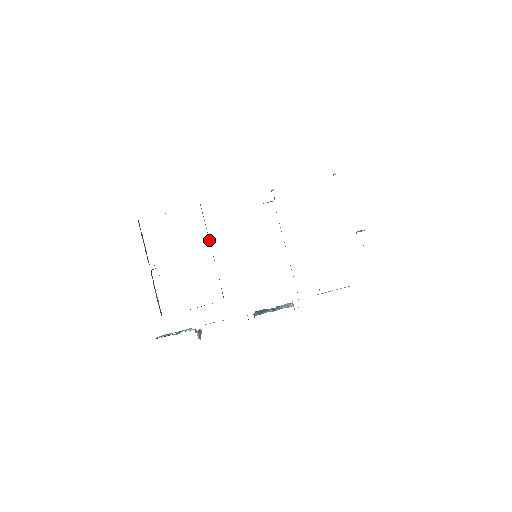
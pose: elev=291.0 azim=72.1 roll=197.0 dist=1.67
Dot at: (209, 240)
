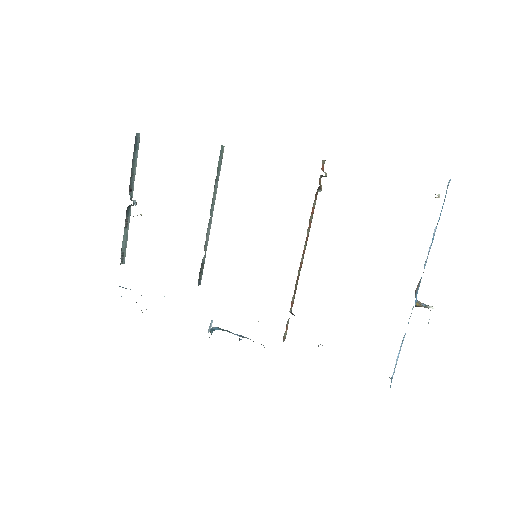
Dot at: (213, 201)
